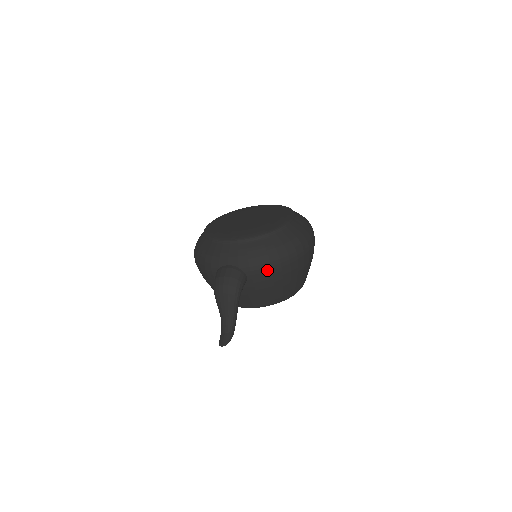
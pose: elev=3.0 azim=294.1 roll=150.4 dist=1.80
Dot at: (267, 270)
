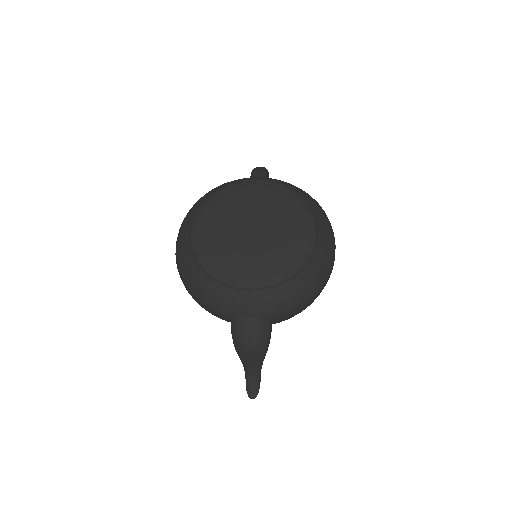
Dot at: (297, 312)
